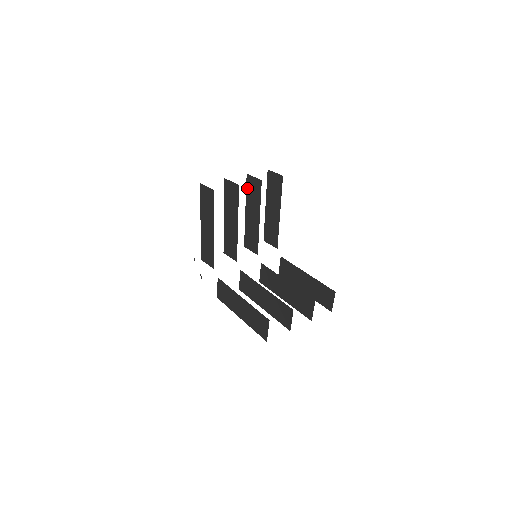
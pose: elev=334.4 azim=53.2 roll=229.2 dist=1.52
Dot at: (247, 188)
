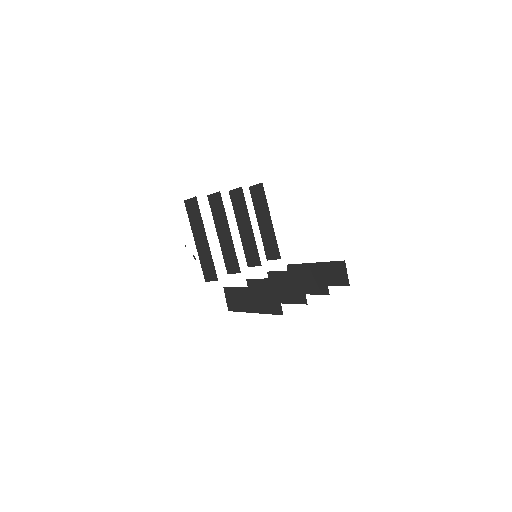
Dot at: (233, 204)
